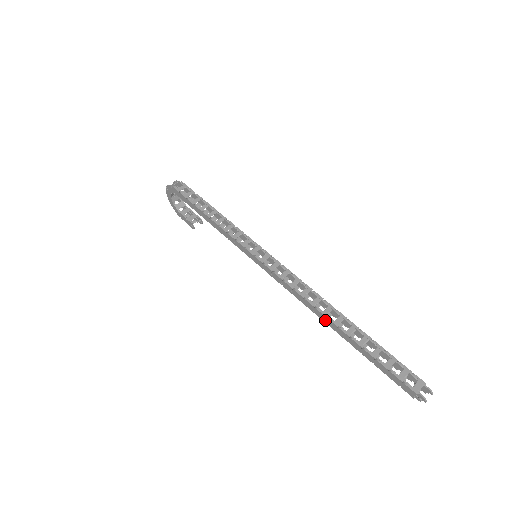
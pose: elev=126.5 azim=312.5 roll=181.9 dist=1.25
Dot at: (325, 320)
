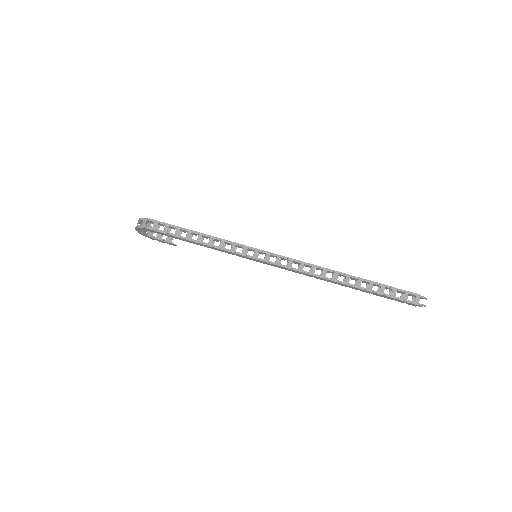
Dot at: (336, 283)
